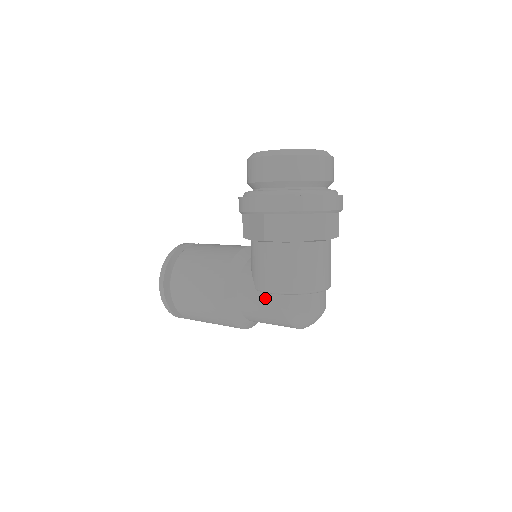
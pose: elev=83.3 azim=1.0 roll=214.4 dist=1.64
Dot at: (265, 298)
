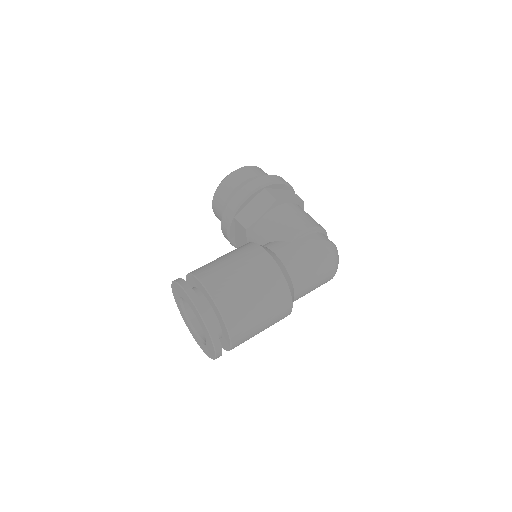
Dot at: (301, 241)
